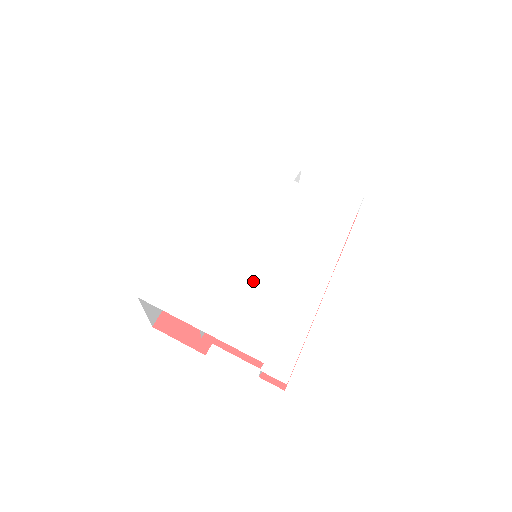
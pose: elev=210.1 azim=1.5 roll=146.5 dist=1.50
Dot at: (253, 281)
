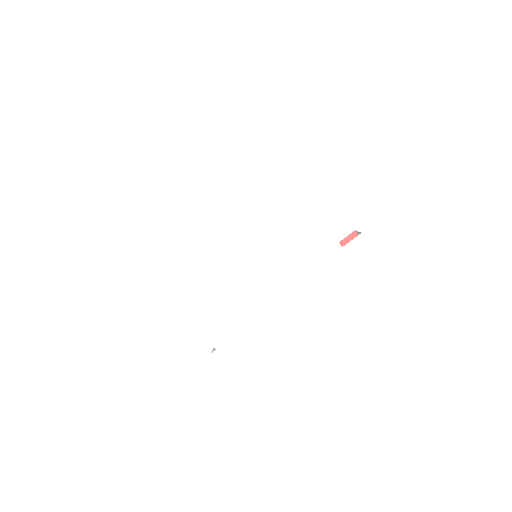
Dot at: (236, 290)
